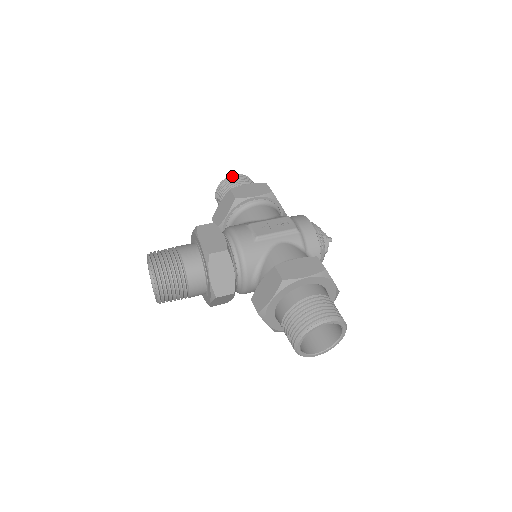
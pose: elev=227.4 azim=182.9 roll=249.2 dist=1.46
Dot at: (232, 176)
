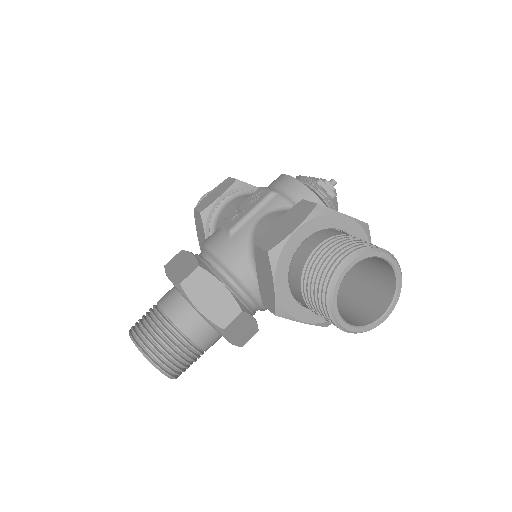
Dot at: (200, 199)
